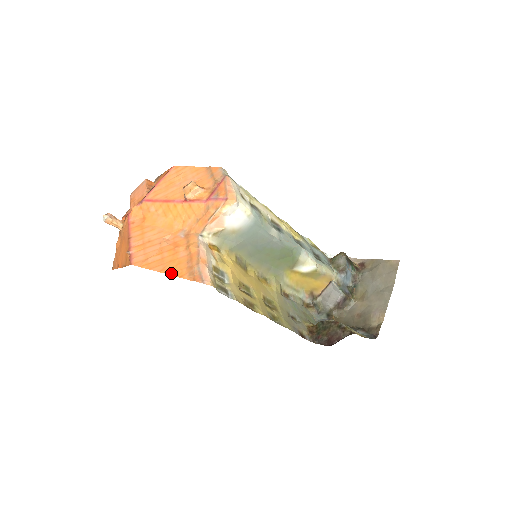
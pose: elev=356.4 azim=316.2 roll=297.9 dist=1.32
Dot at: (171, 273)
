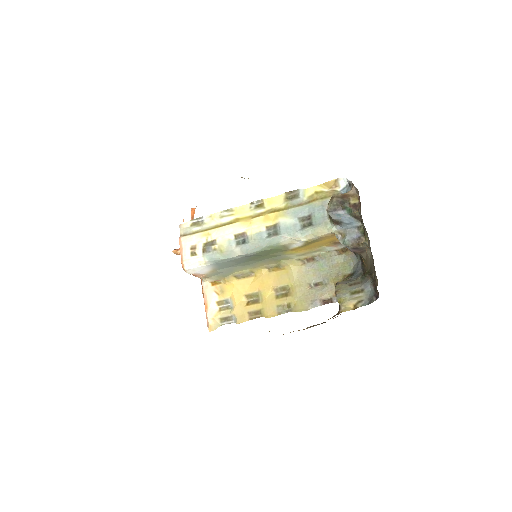
Dot at: occluded
